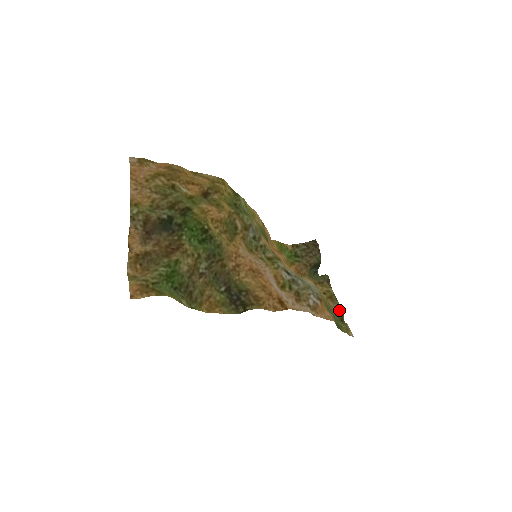
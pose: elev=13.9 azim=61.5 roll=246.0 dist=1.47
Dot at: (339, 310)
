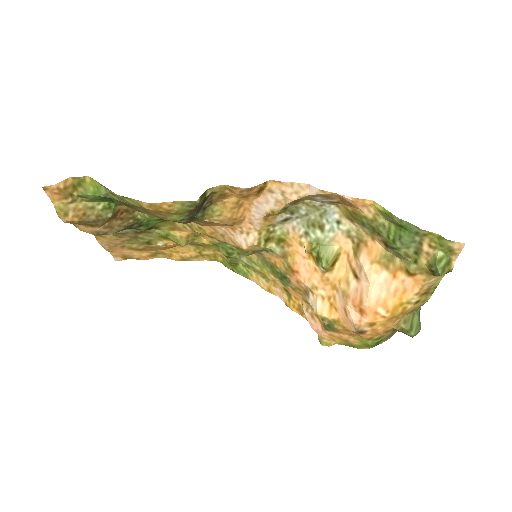
Dot at: (438, 276)
